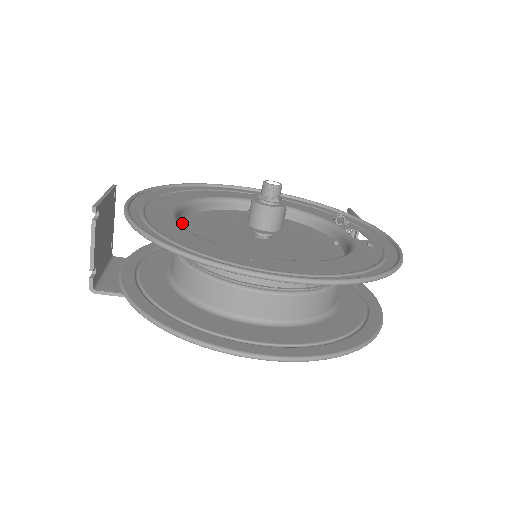
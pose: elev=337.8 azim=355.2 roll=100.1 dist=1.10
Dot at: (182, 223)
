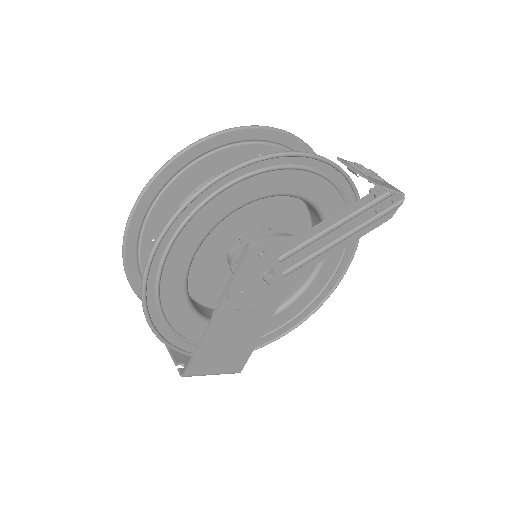
Dot at: occluded
